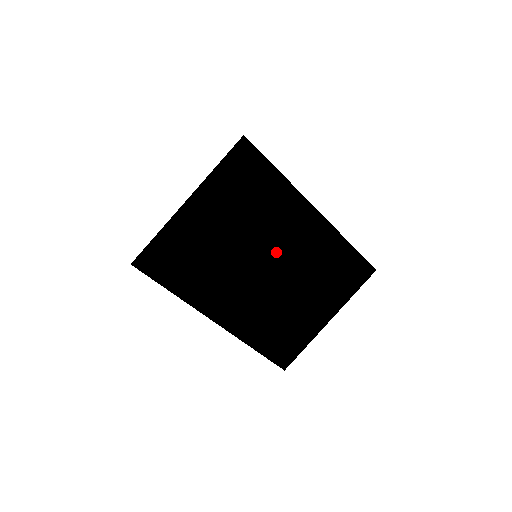
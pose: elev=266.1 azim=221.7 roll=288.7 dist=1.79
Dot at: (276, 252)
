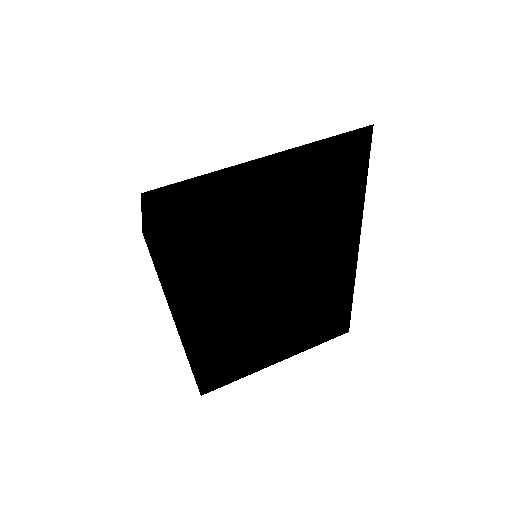
Dot at: (294, 270)
